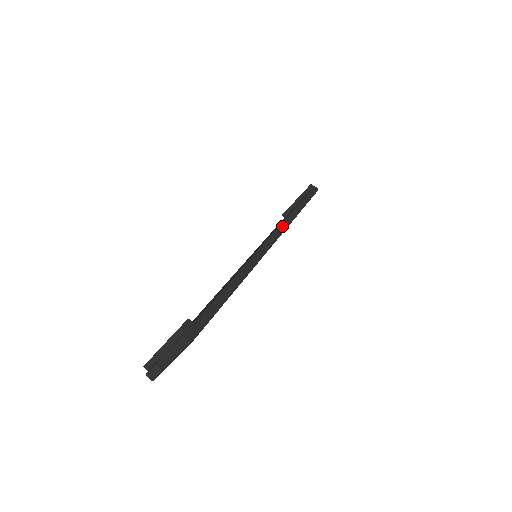
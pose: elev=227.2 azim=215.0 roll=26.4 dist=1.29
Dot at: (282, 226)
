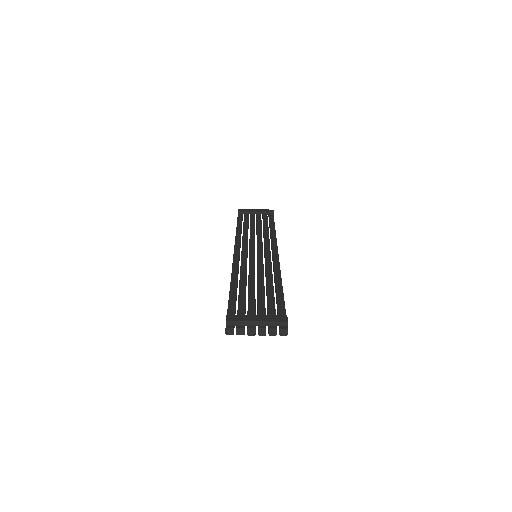
Dot at: (277, 246)
